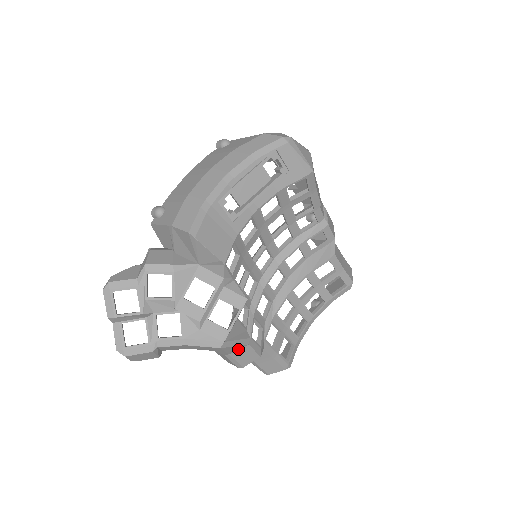
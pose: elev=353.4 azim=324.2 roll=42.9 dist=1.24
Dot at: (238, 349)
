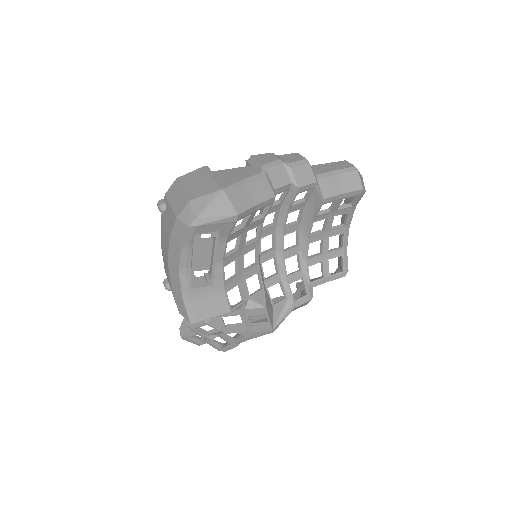
Dot at: occluded
